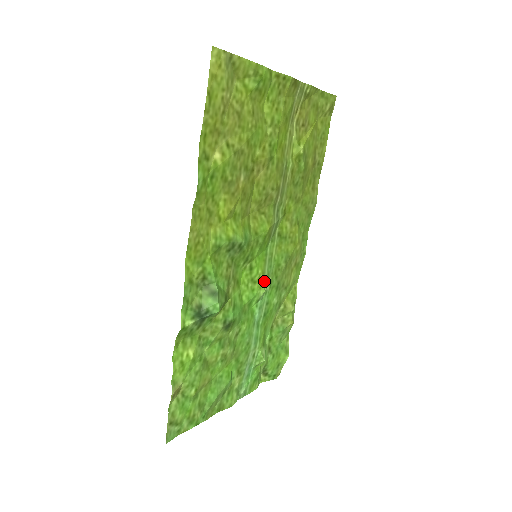
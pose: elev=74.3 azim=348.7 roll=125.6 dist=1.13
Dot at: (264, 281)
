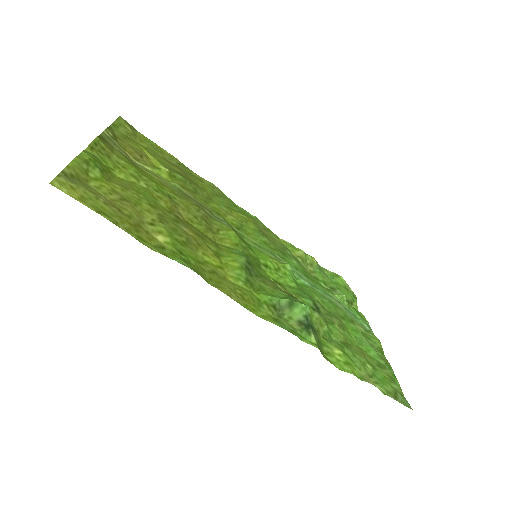
Dot at: (278, 261)
